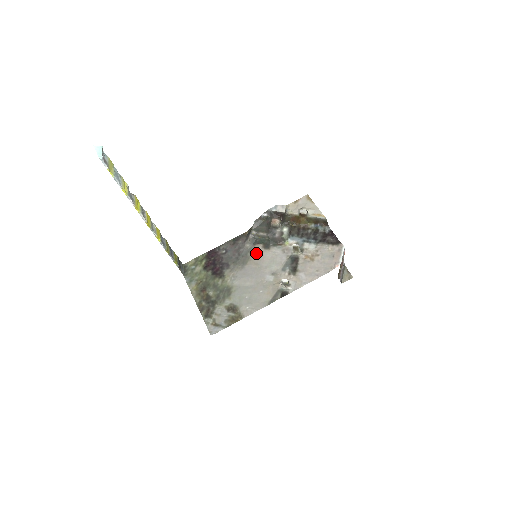
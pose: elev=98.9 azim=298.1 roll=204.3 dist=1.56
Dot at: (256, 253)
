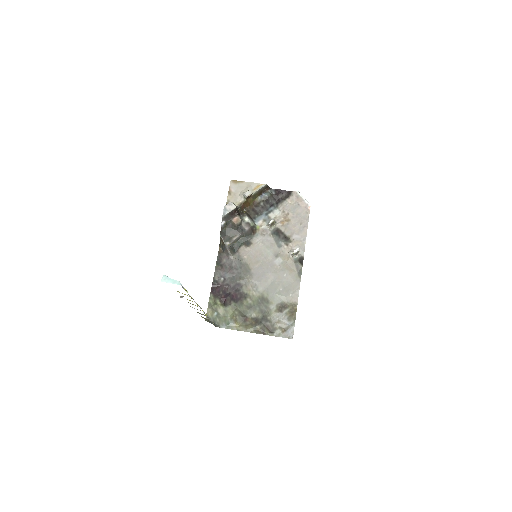
Dot at: (247, 255)
